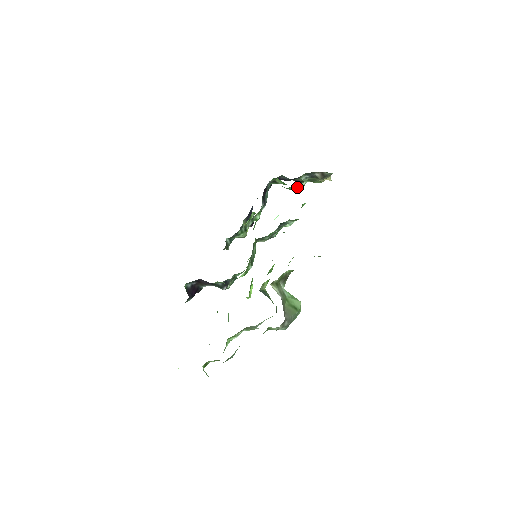
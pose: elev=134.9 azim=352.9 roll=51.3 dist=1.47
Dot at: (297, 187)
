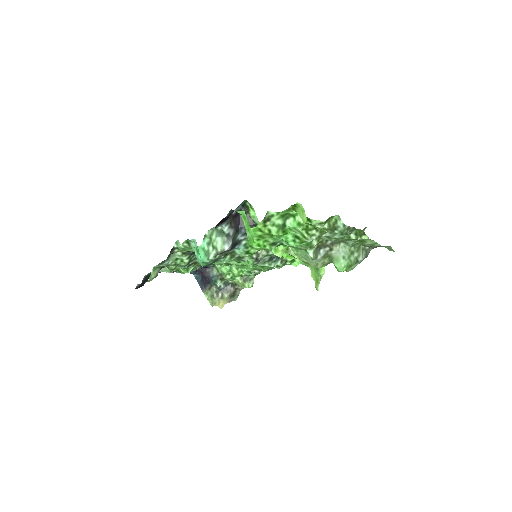
Dot at: occluded
